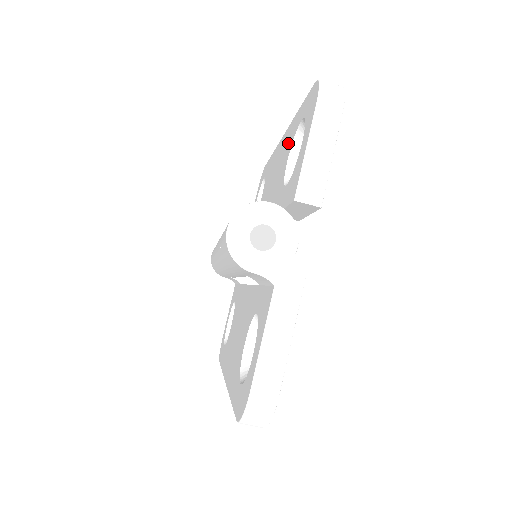
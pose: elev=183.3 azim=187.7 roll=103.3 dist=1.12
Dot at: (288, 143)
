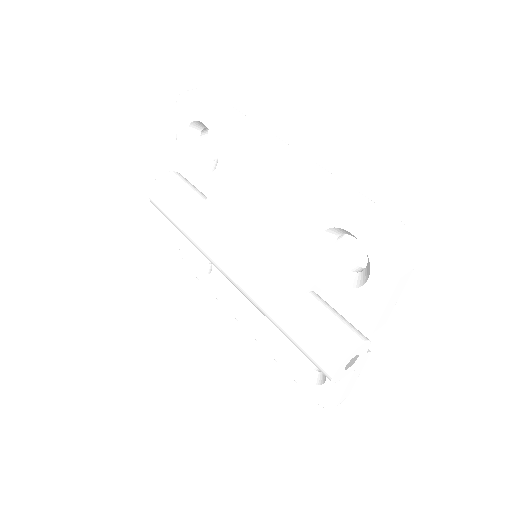
Dot at: (308, 207)
